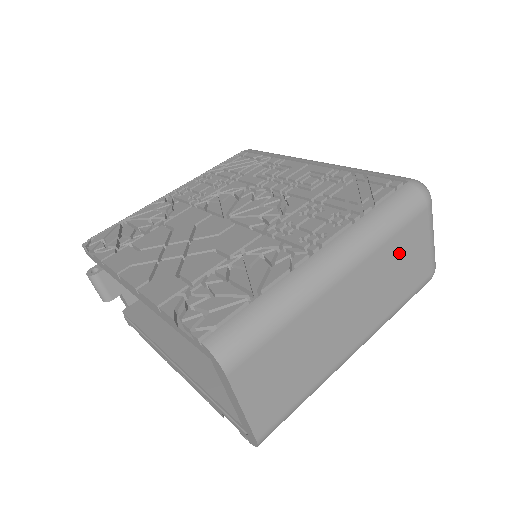
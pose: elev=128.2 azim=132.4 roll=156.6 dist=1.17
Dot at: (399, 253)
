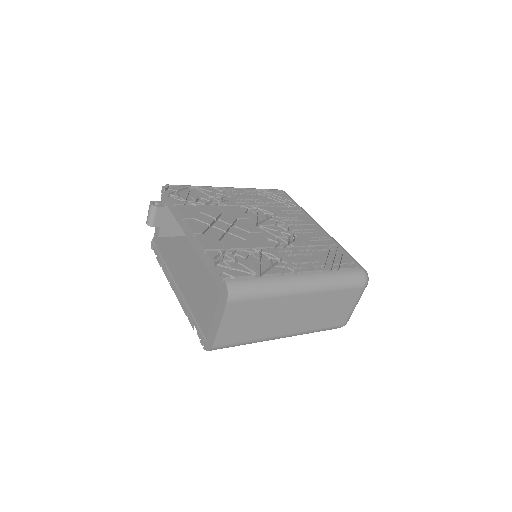
Dot at: (335, 301)
